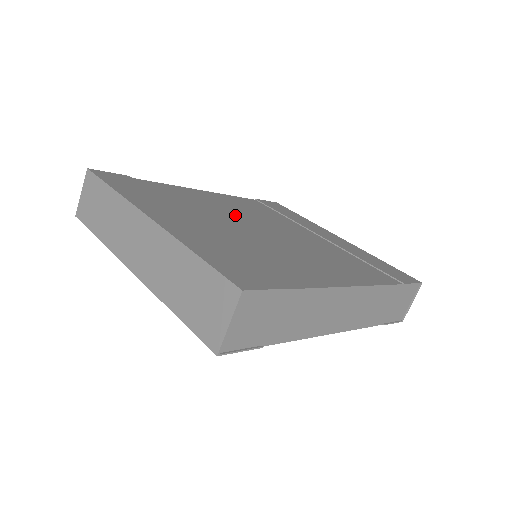
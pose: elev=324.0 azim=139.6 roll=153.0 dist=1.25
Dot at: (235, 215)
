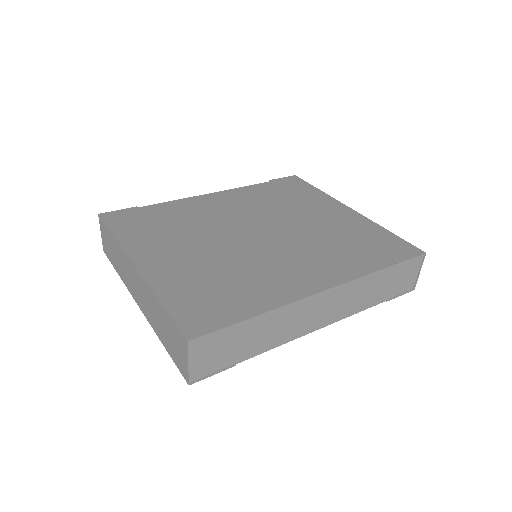
Dot at: (231, 222)
